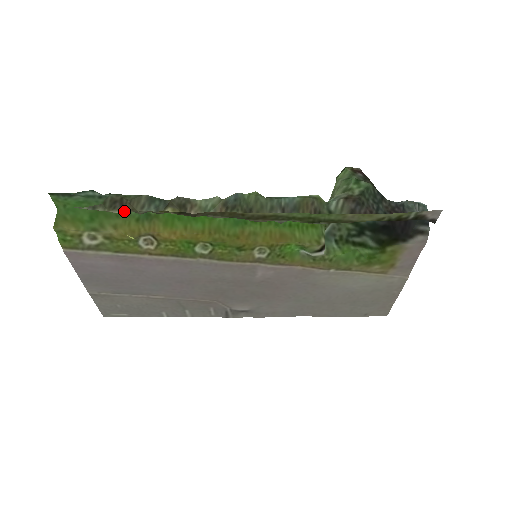
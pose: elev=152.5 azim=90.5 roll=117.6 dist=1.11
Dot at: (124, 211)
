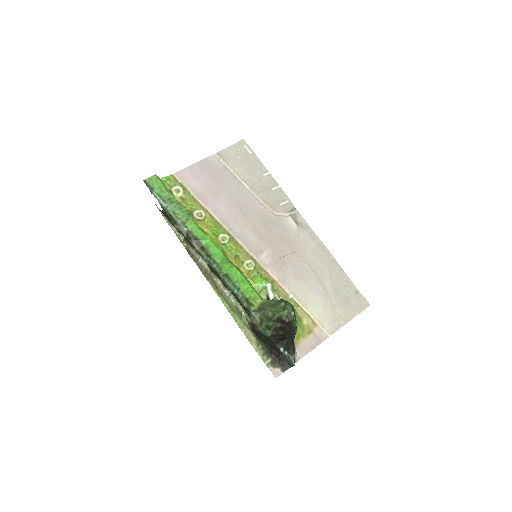
Dot at: (170, 222)
